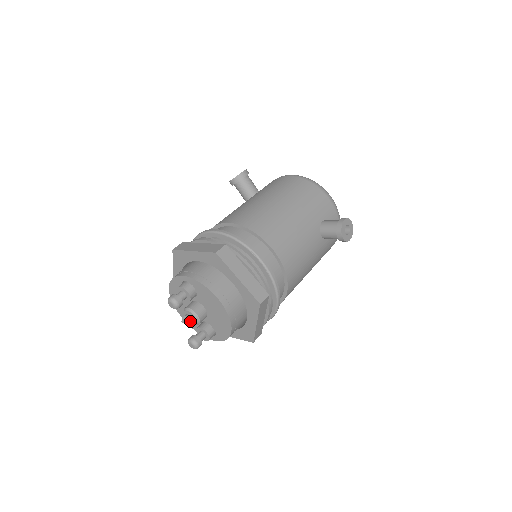
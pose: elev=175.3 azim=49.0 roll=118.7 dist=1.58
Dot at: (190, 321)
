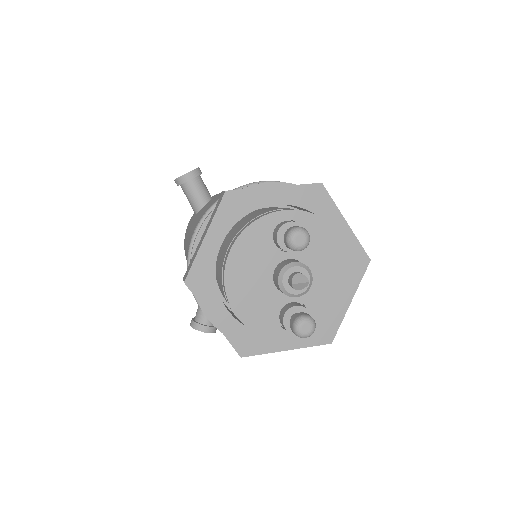
Dot at: (306, 280)
